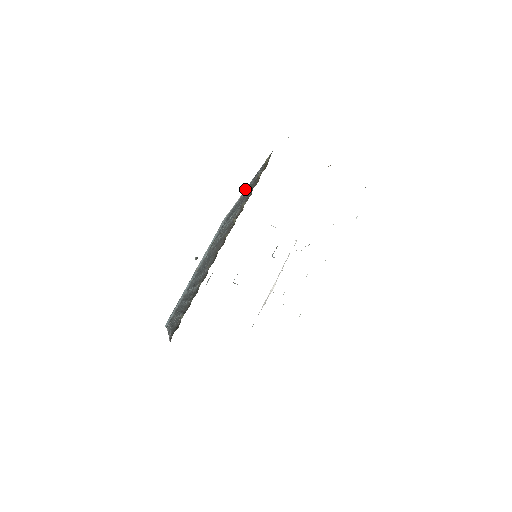
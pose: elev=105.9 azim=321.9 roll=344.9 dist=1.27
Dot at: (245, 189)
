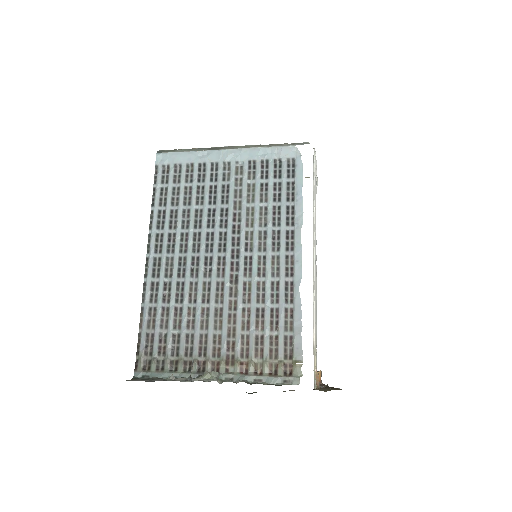
Dot at: occluded
